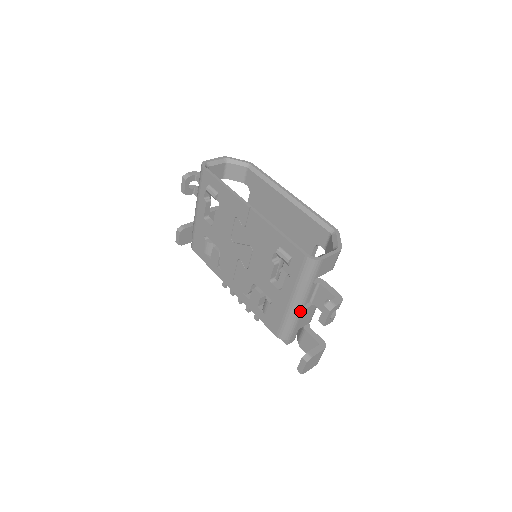
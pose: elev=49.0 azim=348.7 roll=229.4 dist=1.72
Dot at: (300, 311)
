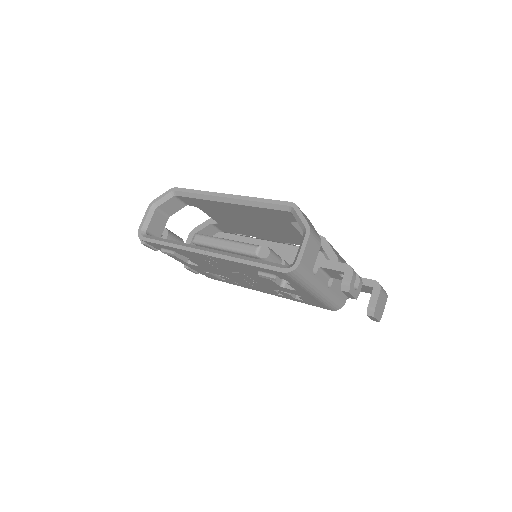
Dot at: (328, 291)
